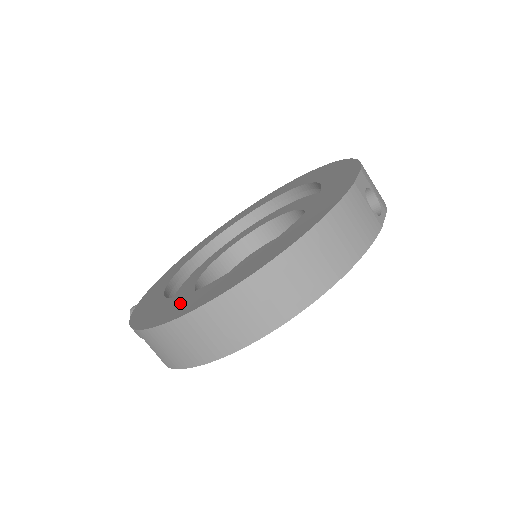
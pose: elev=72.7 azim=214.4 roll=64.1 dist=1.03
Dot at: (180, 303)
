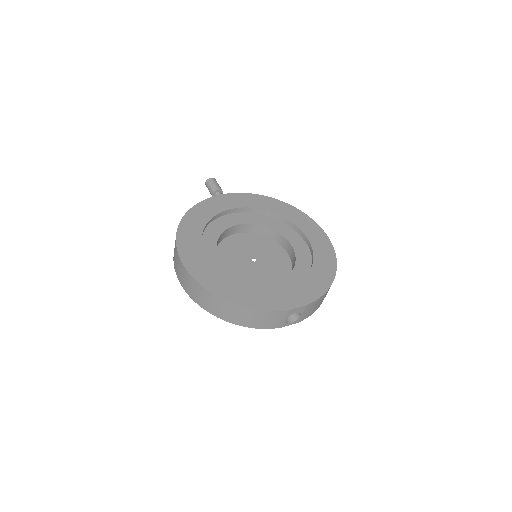
Dot at: (195, 252)
